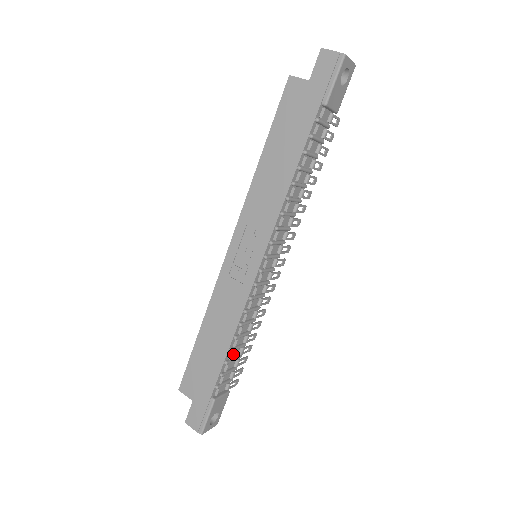
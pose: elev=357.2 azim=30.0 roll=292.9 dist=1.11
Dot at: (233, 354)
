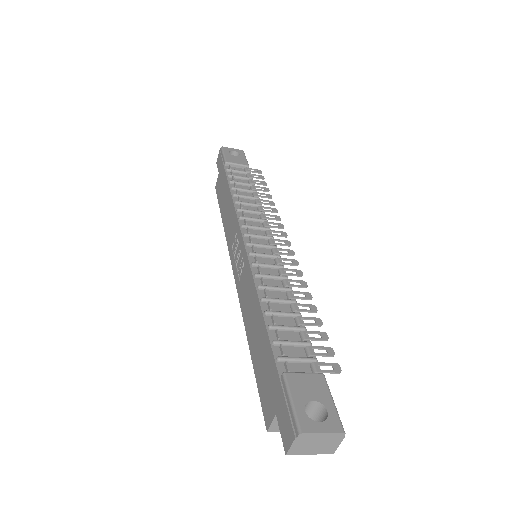
Dot at: (283, 324)
